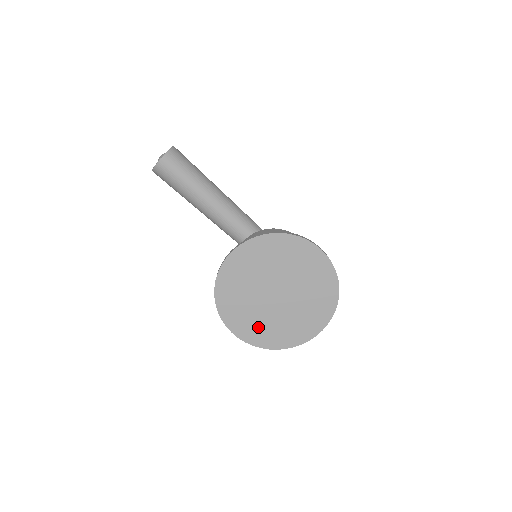
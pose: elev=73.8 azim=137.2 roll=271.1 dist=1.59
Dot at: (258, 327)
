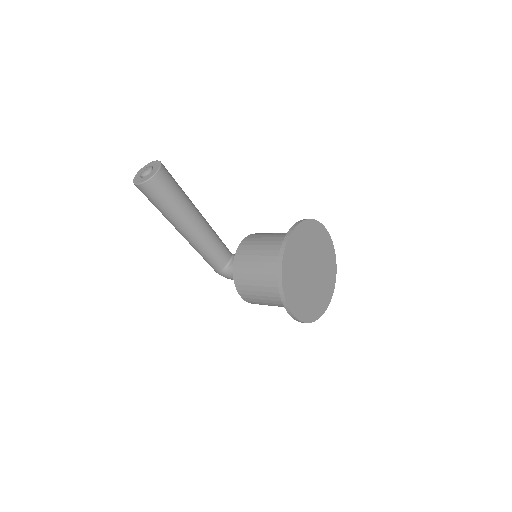
Dot at: (304, 303)
